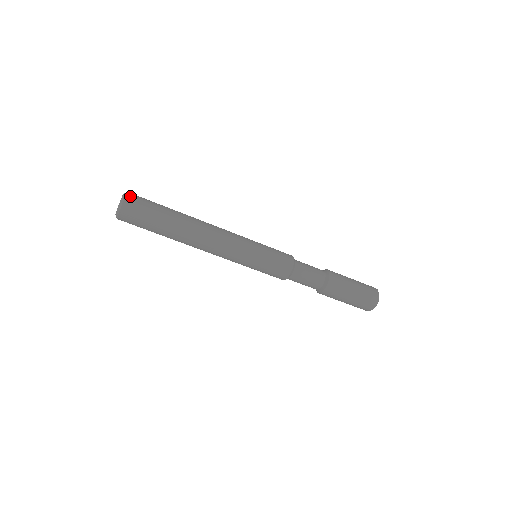
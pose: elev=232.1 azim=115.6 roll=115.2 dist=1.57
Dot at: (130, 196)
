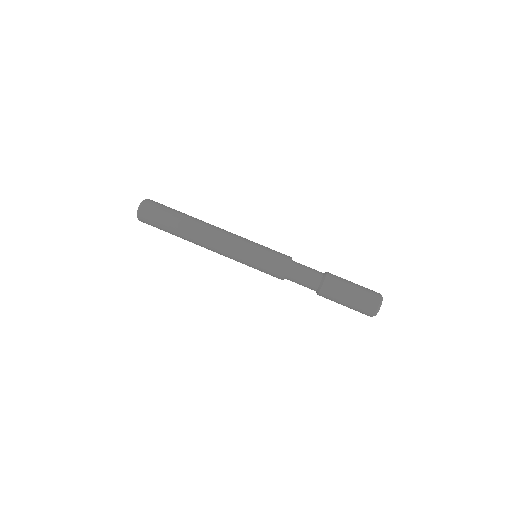
Dot at: occluded
